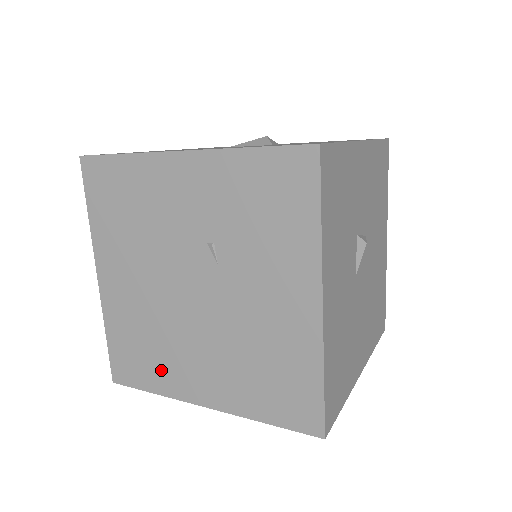
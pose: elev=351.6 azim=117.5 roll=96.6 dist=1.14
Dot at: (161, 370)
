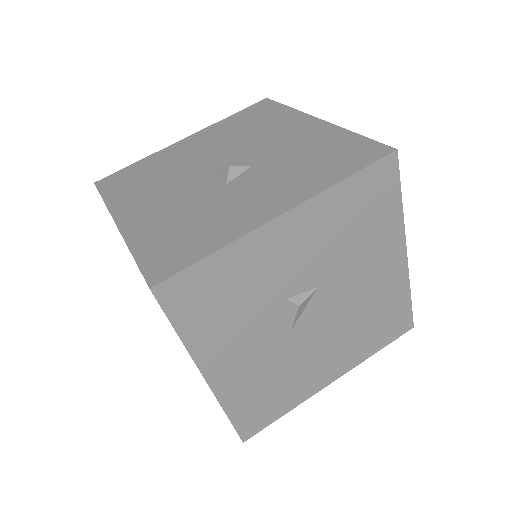
Dot at: occluded
